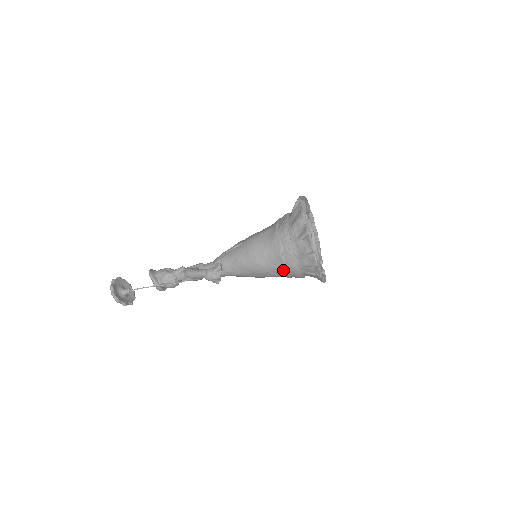
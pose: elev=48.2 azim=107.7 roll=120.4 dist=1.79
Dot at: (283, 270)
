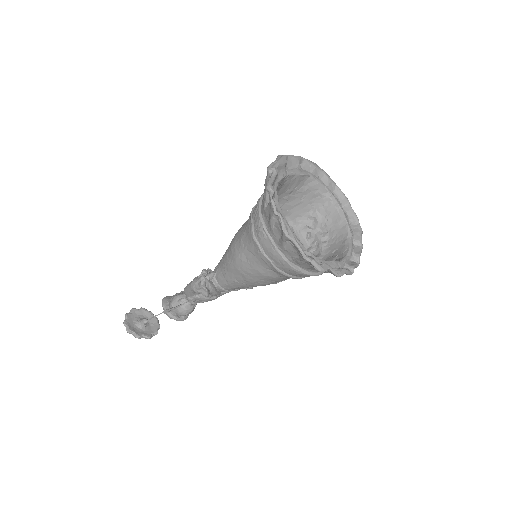
Dot at: (264, 260)
